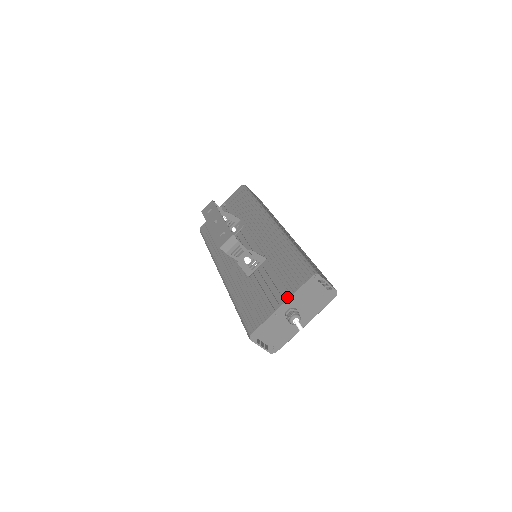
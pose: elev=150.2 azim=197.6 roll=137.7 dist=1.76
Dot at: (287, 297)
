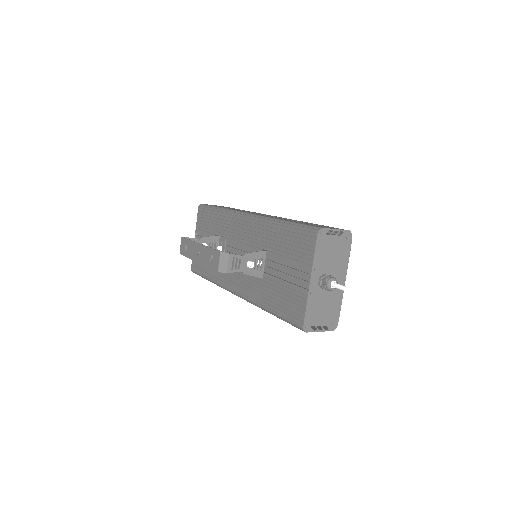
Dot at: (309, 270)
